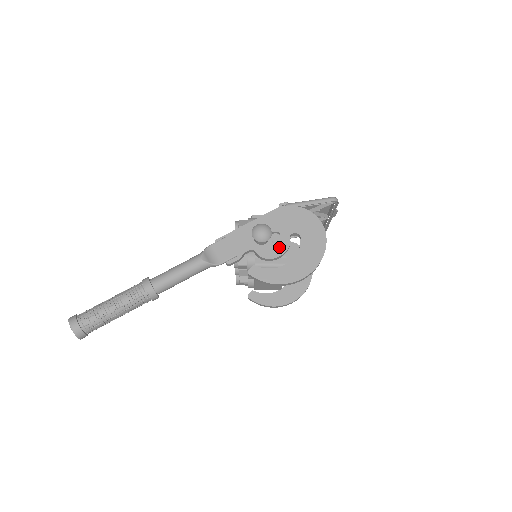
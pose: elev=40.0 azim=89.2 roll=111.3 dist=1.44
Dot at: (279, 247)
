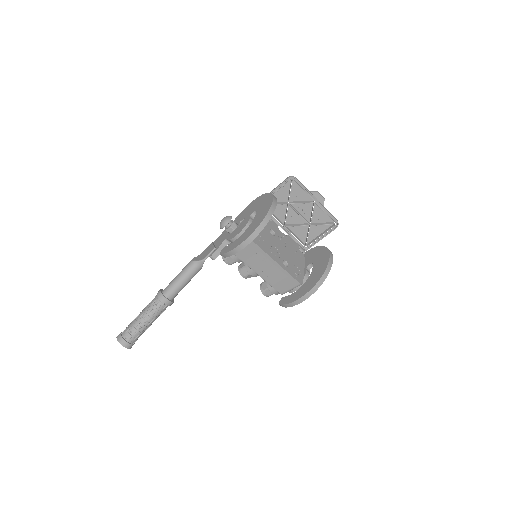
Dot at: (242, 226)
